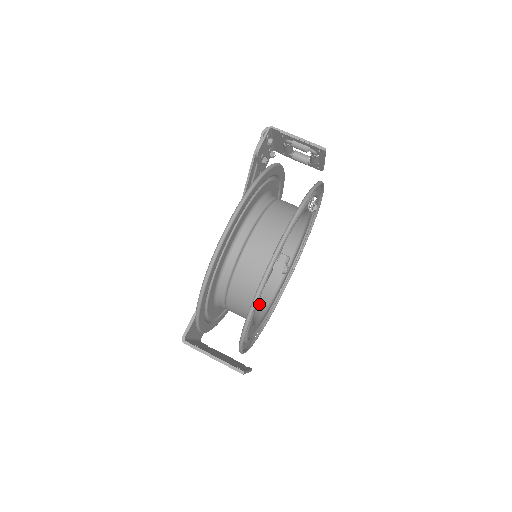
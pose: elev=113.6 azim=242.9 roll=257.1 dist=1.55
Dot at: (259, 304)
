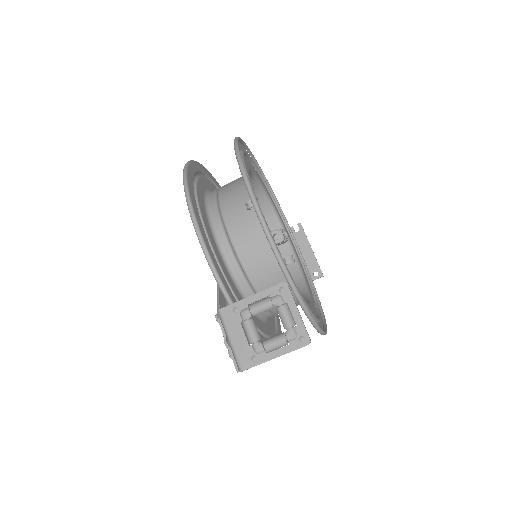
Dot at: (262, 208)
